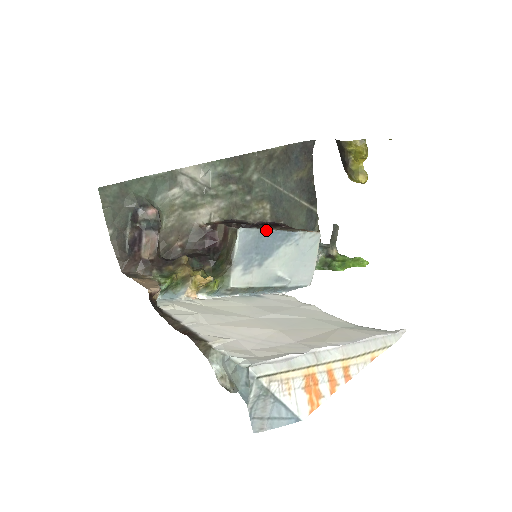
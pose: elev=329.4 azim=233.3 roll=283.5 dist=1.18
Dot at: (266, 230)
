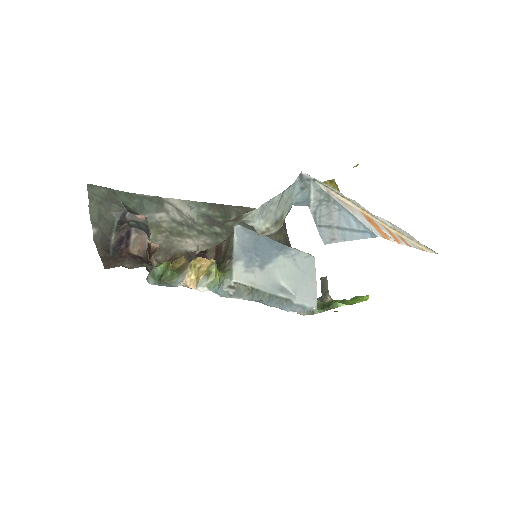
Dot at: occluded
